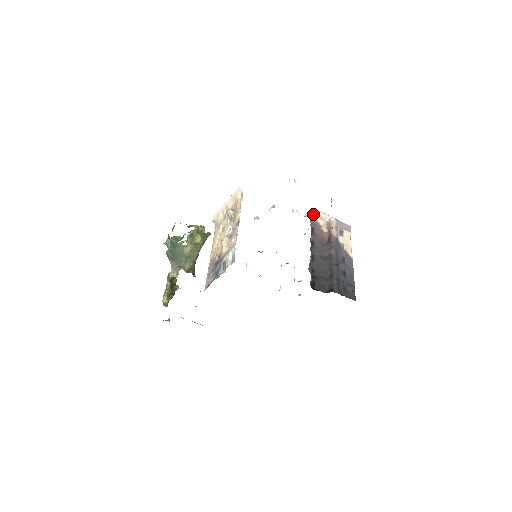
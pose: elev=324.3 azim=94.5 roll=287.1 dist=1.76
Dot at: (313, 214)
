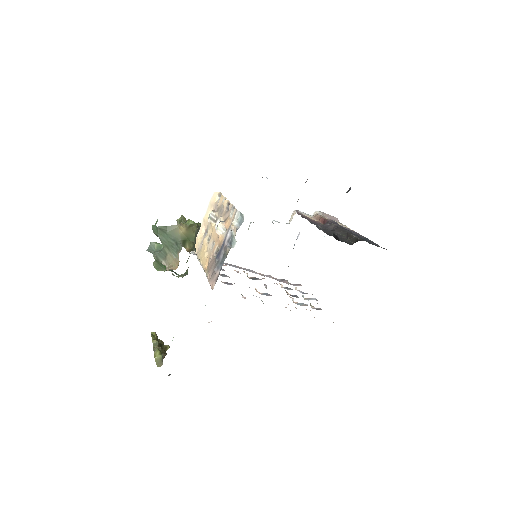
Dot at: occluded
